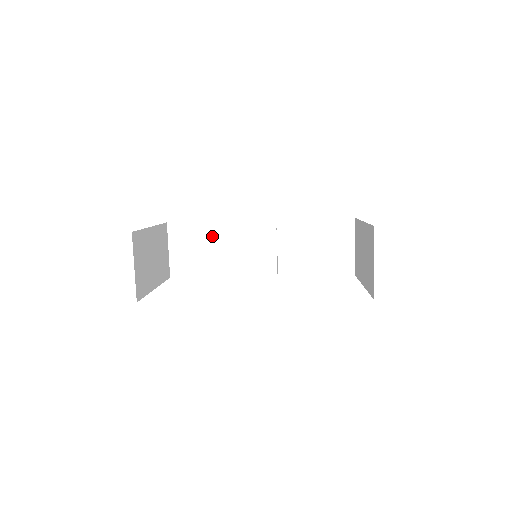
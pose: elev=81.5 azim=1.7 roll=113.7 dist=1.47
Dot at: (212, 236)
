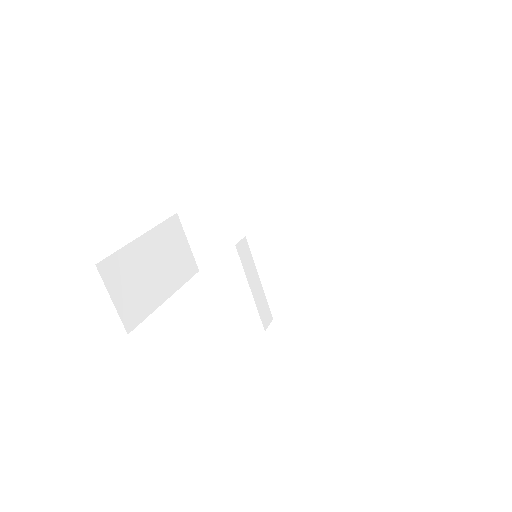
Dot at: (226, 221)
